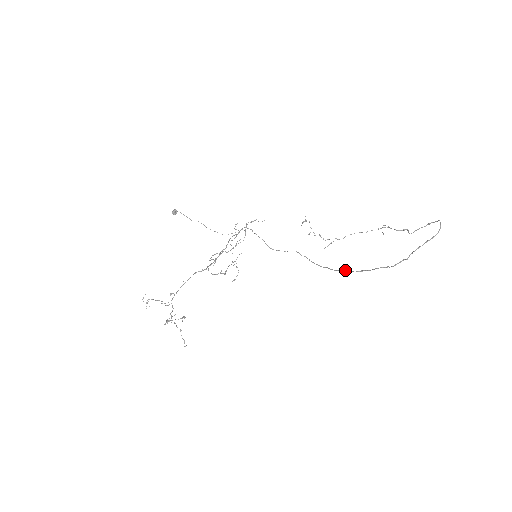
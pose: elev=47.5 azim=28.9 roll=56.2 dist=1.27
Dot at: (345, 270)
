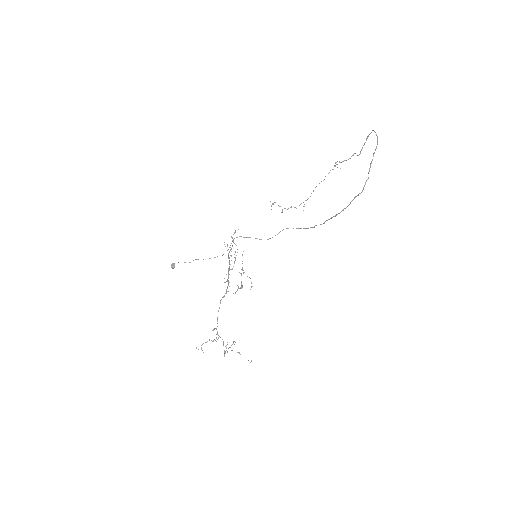
Dot at: (330, 218)
